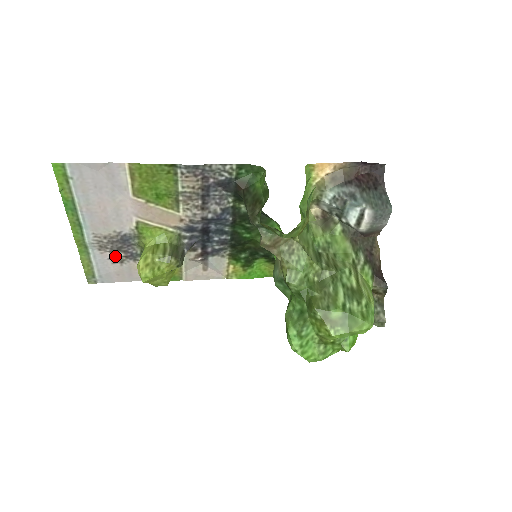
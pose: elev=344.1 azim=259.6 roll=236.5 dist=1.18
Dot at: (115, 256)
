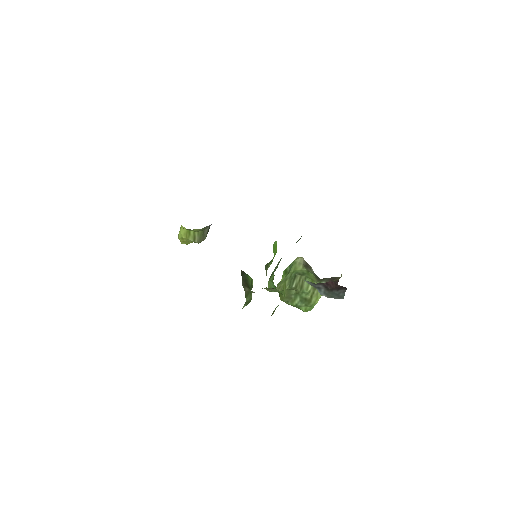
Dot at: occluded
